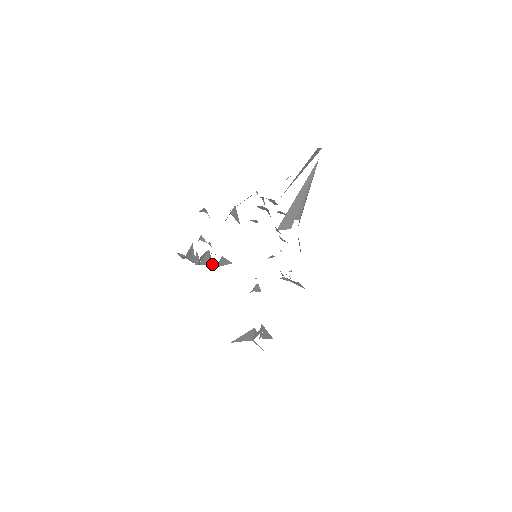
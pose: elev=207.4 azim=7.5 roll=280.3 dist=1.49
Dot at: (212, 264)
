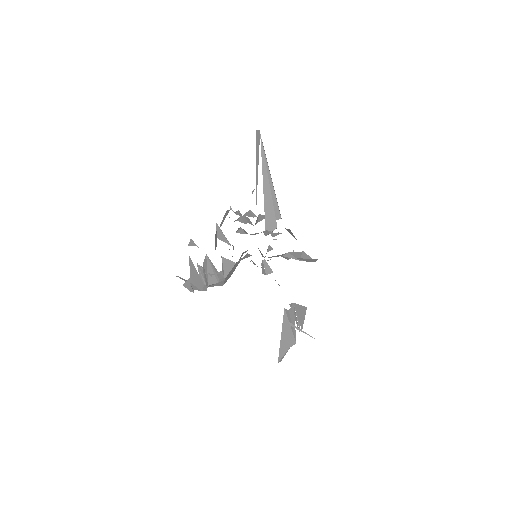
Dot at: (218, 274)
